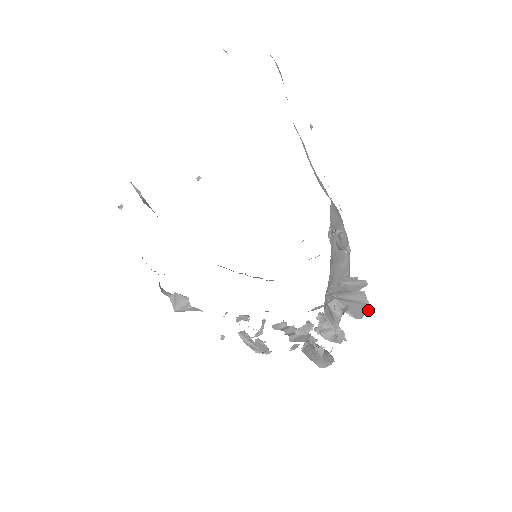
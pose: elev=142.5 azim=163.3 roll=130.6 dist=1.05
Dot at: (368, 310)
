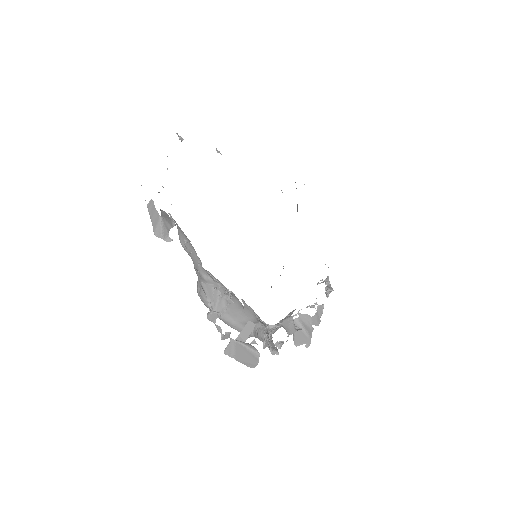
Dot at: (307, 342)
